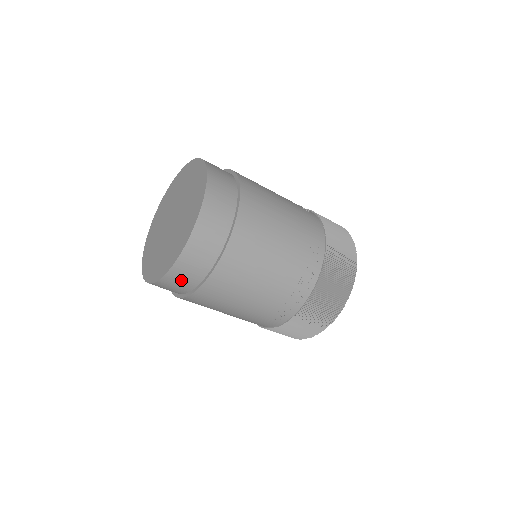
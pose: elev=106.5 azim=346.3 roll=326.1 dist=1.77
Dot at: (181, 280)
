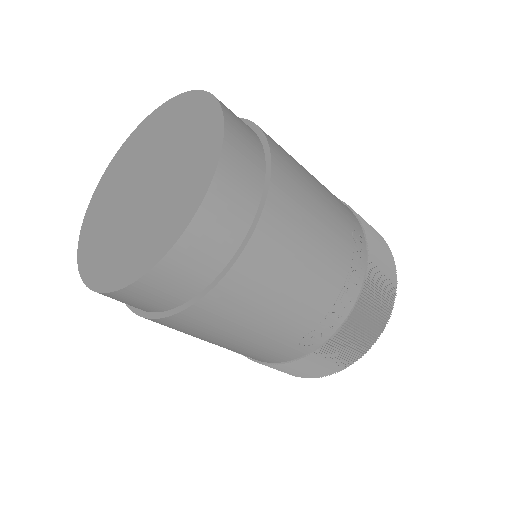
Dot at: (179, 278)
